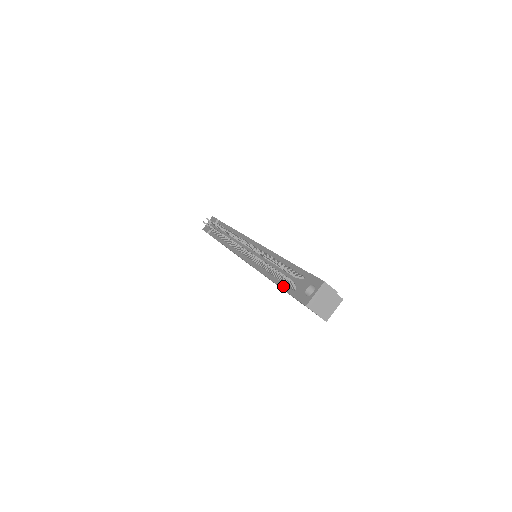
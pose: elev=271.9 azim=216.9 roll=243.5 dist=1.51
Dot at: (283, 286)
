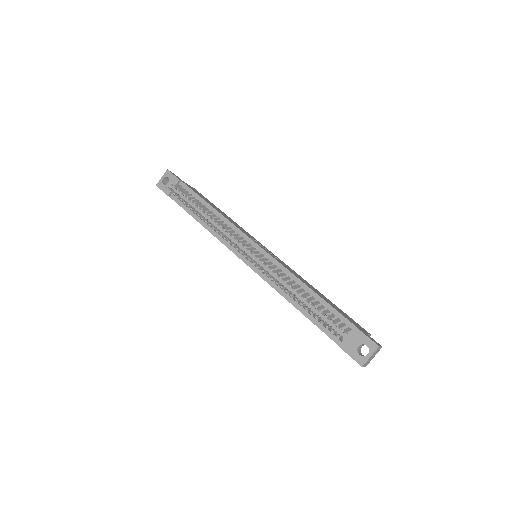
Dot at: (322, 328)
